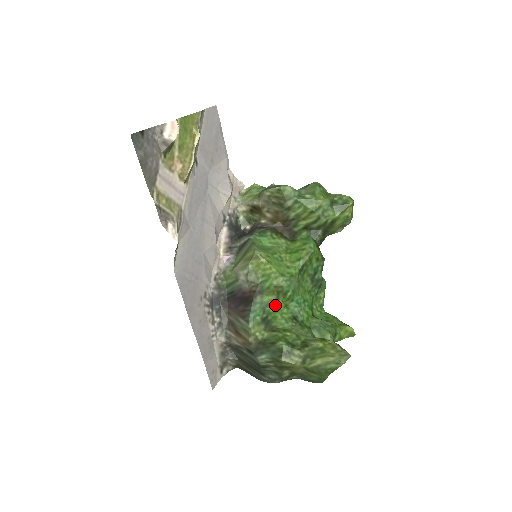
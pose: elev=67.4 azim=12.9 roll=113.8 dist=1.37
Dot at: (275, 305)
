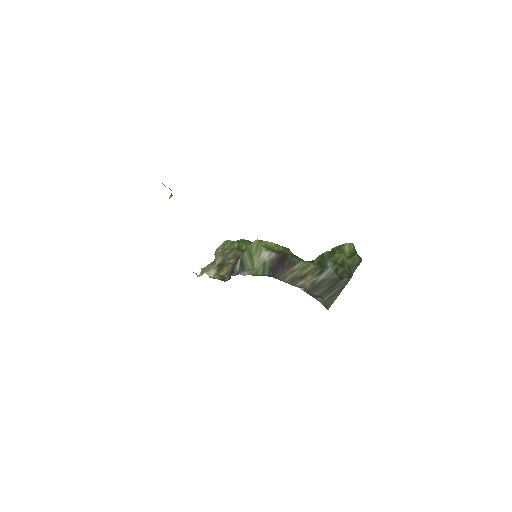
Dot at: occluded
